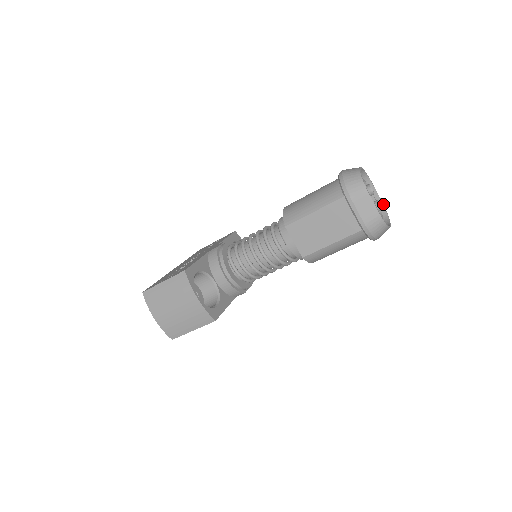
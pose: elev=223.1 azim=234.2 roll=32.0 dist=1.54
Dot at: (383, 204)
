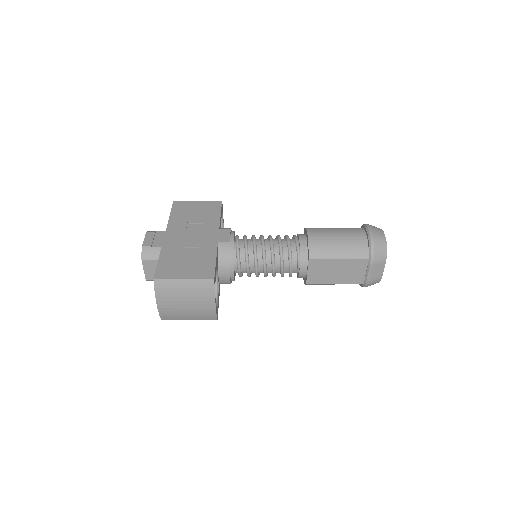
Dot at: occluded
